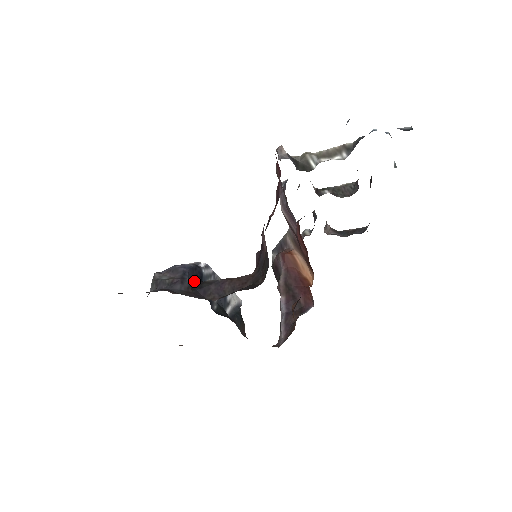
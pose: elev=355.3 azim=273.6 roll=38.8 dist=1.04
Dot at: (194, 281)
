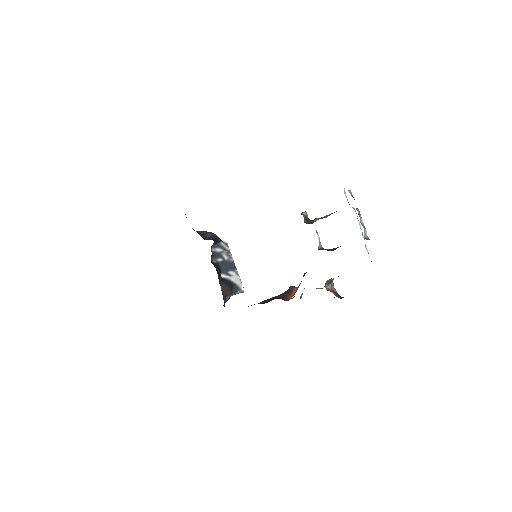
Dot at: (210, 238)
